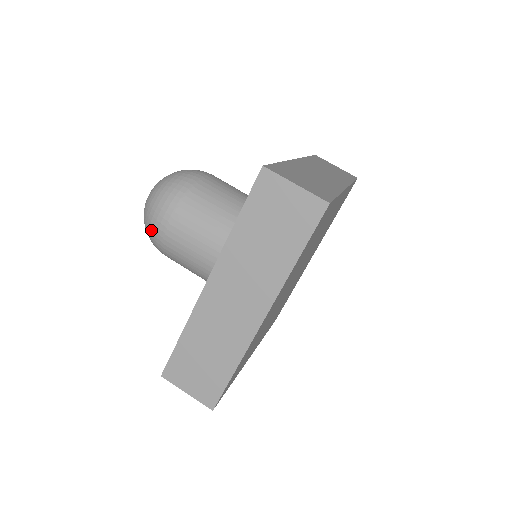
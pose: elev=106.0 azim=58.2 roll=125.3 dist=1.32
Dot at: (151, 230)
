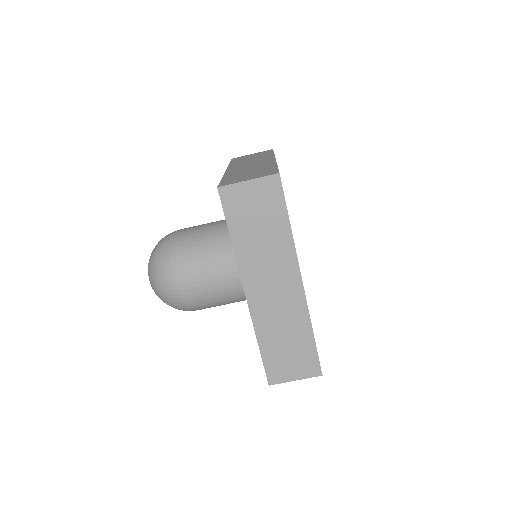
Dot at: (173, 301)
